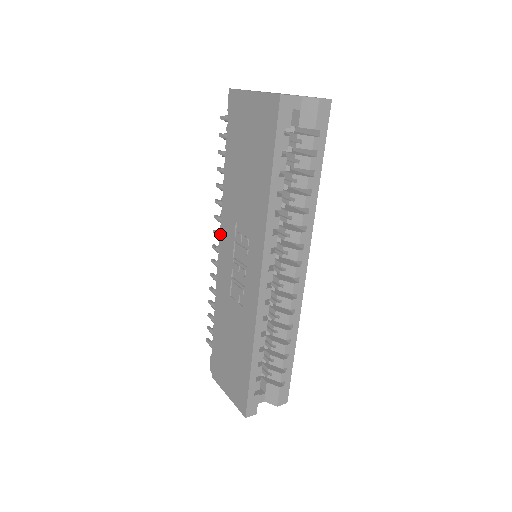
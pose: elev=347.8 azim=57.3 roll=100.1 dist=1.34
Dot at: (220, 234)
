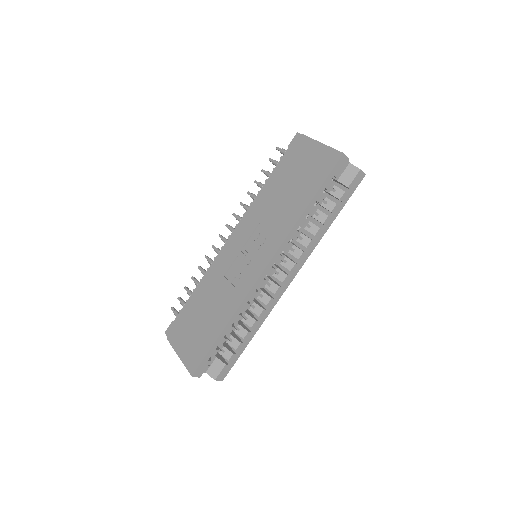
Dot at: (236, 228)
